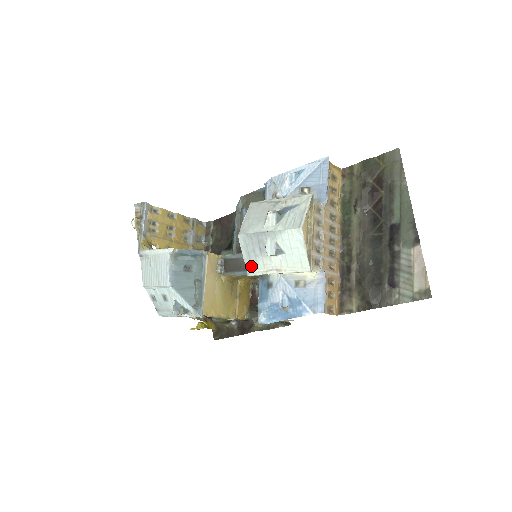
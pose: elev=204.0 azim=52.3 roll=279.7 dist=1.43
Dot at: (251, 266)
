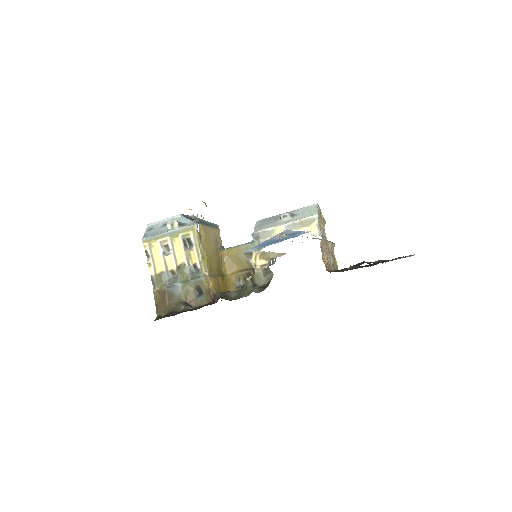
Dot at: (260, 228)
